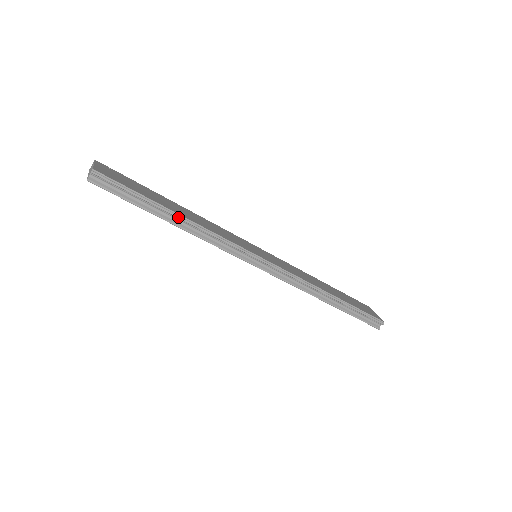
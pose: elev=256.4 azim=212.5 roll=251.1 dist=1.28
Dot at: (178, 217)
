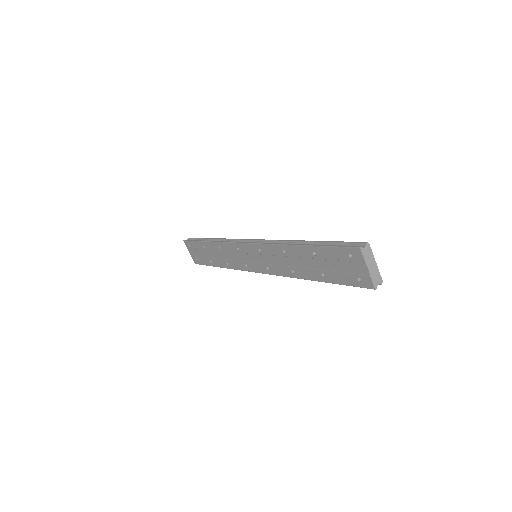
Dot at: (213, 239)
